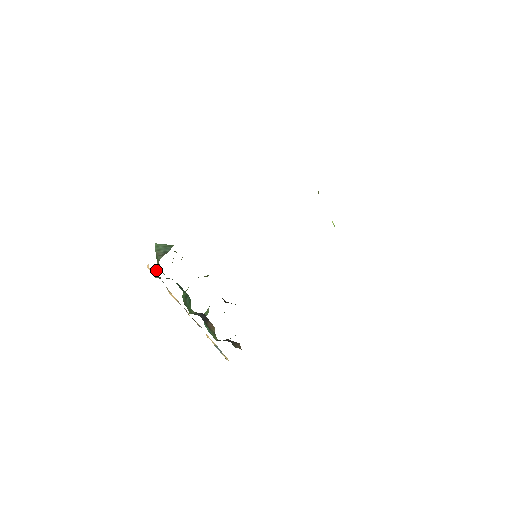
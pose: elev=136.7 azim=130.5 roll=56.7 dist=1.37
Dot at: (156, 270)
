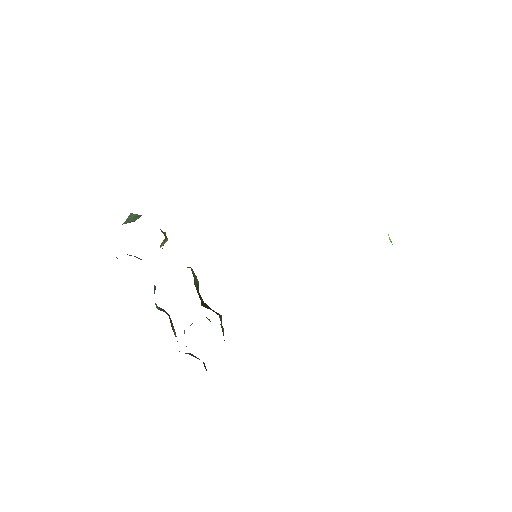
Dot at: occluded
